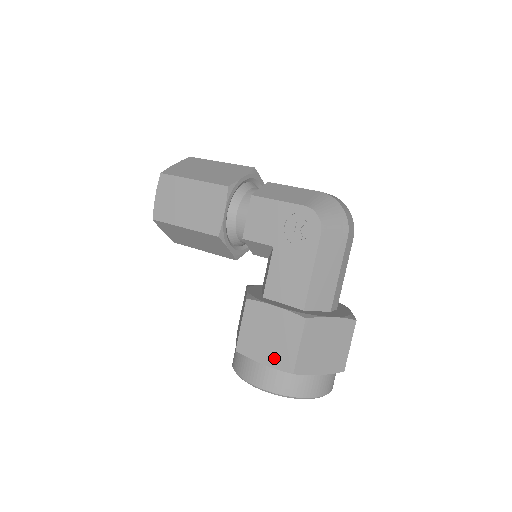
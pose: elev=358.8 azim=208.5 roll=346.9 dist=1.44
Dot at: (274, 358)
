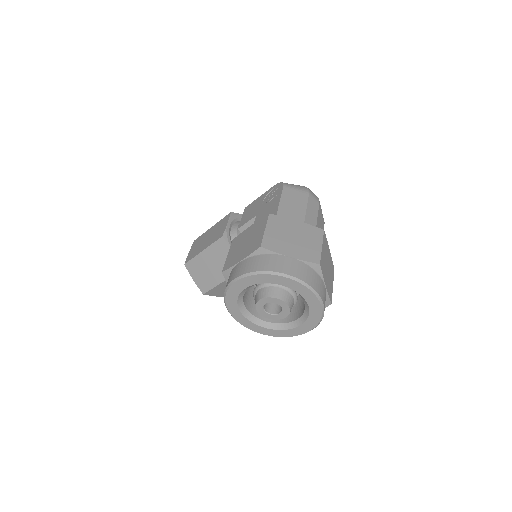
Dot at: (248, 251)
